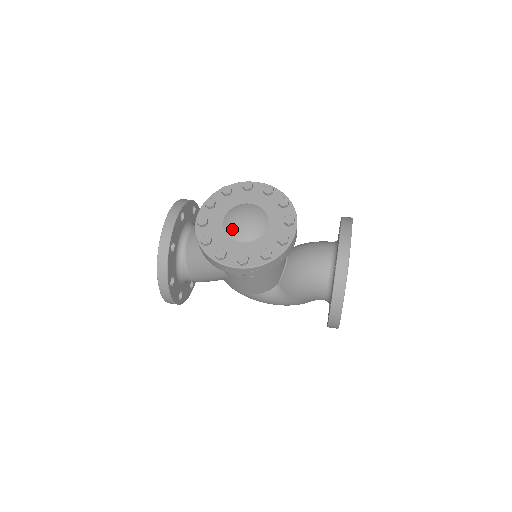
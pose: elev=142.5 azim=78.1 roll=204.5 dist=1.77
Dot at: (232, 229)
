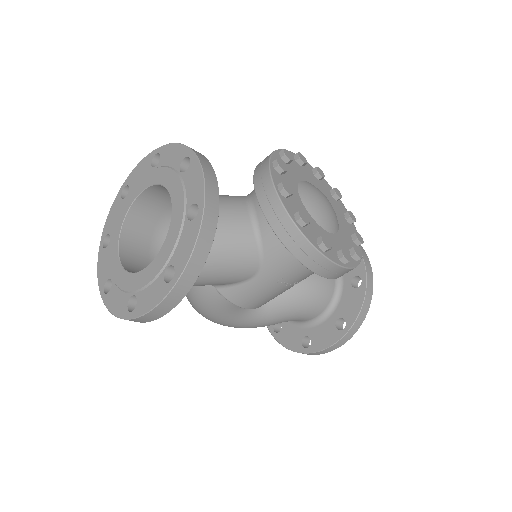
Dot at: (318, 211)
